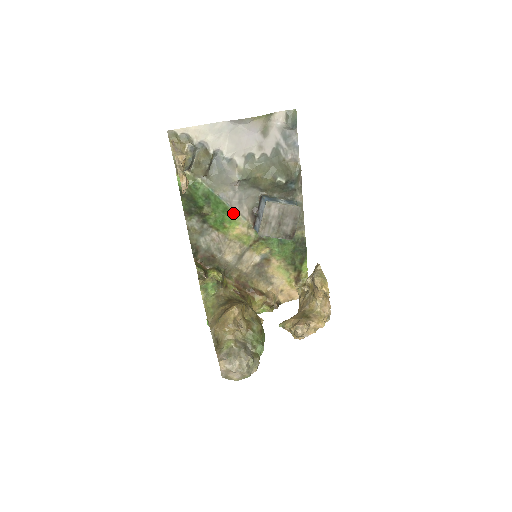
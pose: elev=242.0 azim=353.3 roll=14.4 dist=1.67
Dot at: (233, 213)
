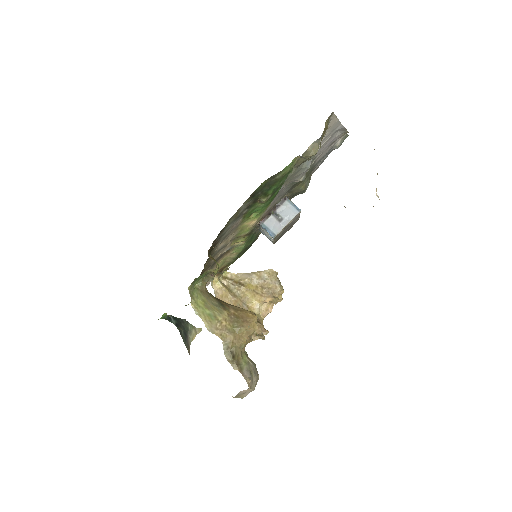
Dot at: occluded
